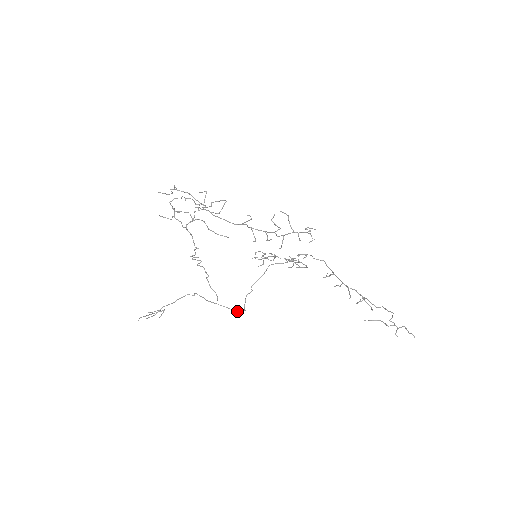
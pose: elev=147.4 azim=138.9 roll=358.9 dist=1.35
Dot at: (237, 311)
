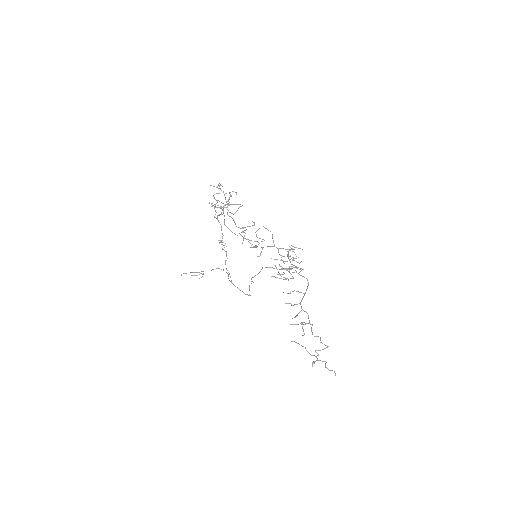
Dot at: (246, 294)
